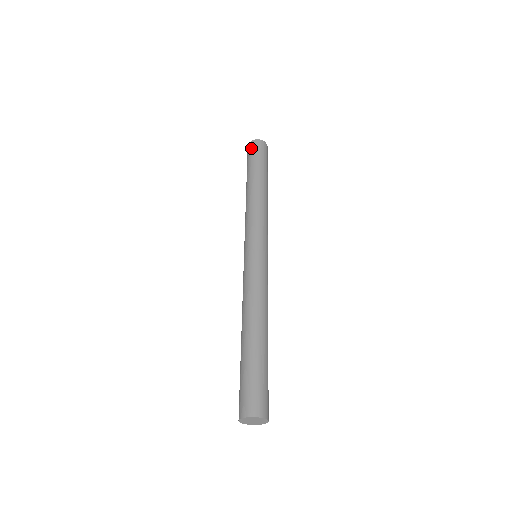
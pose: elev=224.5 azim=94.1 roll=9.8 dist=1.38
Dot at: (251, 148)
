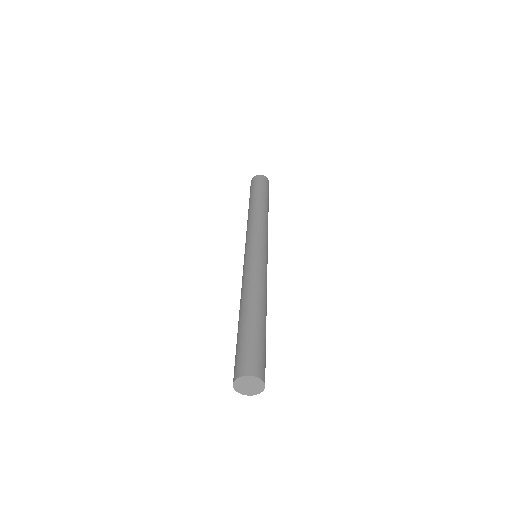
Dot at: (255, 180)
